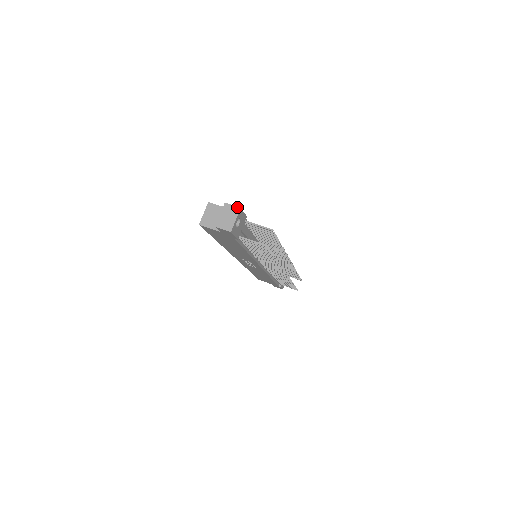
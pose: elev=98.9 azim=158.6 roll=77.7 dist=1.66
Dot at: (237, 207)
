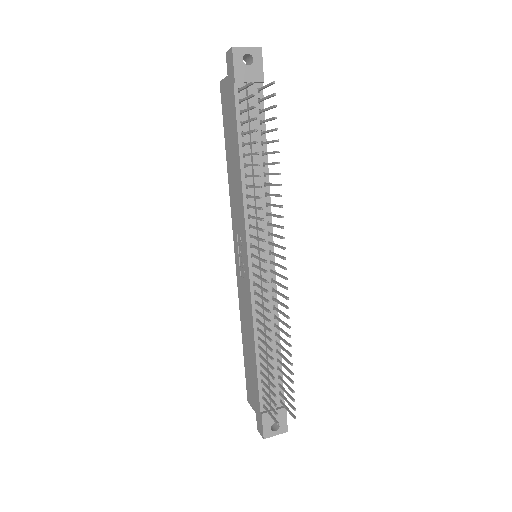
Dot at: (260, 48)
